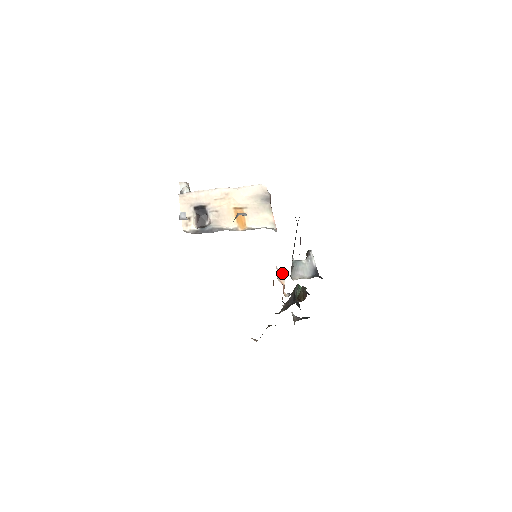
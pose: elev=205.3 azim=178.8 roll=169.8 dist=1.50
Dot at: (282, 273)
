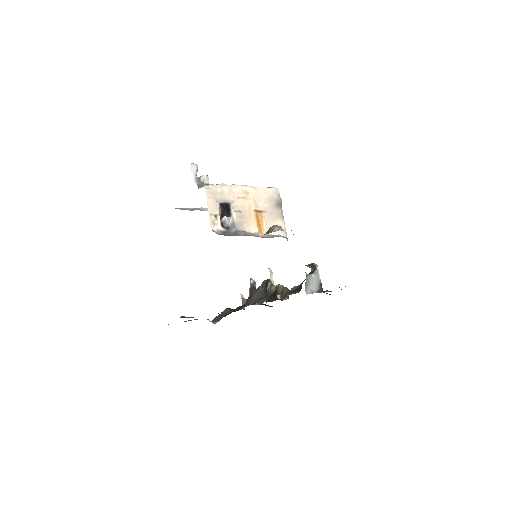
Dot at: (272, 273)
